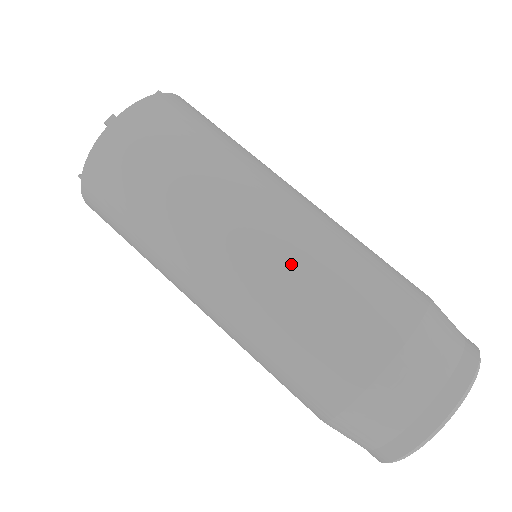
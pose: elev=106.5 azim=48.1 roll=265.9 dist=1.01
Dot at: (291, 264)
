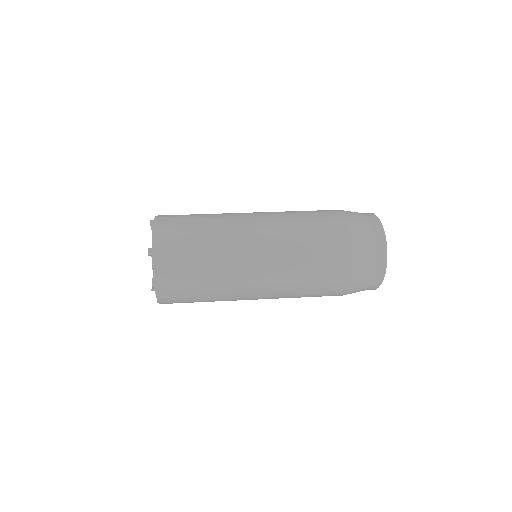
Dot at: (285, 242)
